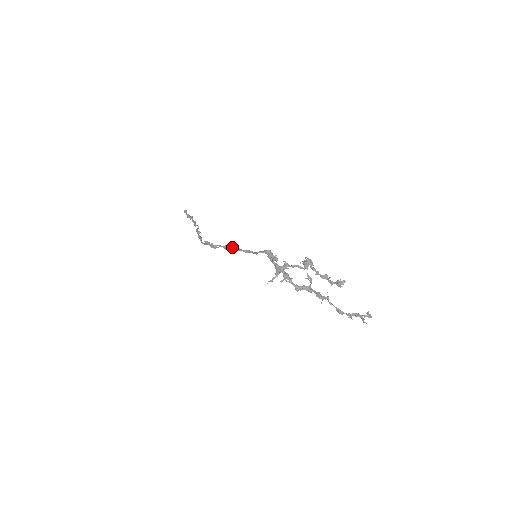
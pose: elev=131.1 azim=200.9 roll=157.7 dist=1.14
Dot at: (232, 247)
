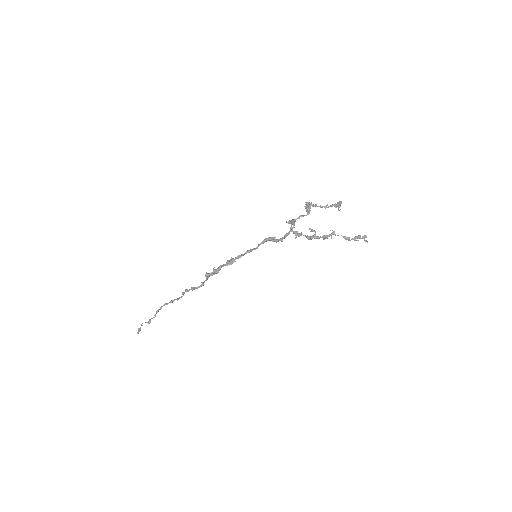
Dot at: (234, 259)
